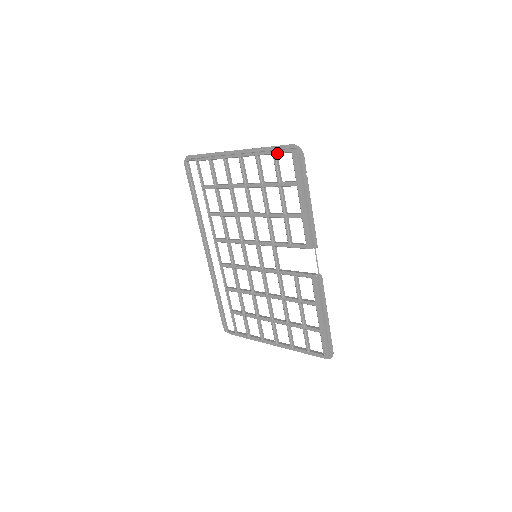
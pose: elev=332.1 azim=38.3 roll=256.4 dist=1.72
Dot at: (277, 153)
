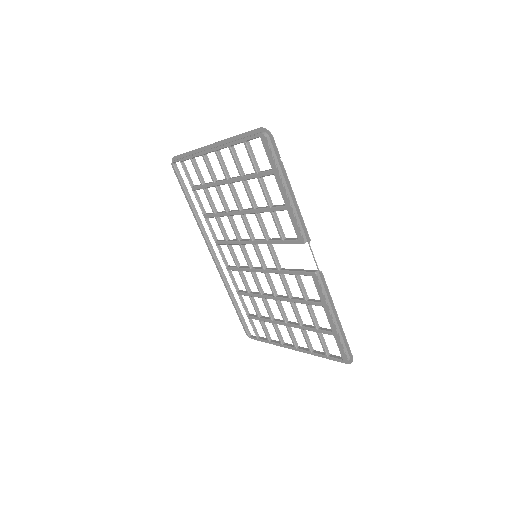
Dot at: (247, 140)
